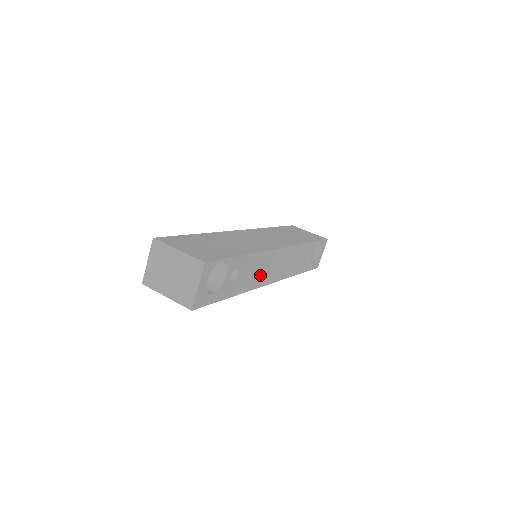
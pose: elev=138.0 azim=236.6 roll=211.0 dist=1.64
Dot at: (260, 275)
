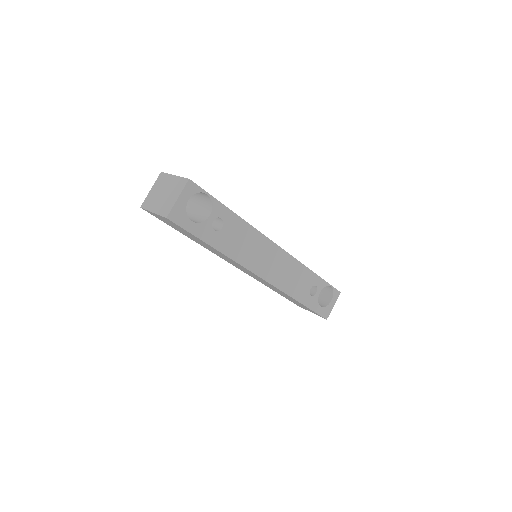
Dot at: (249, 254)
